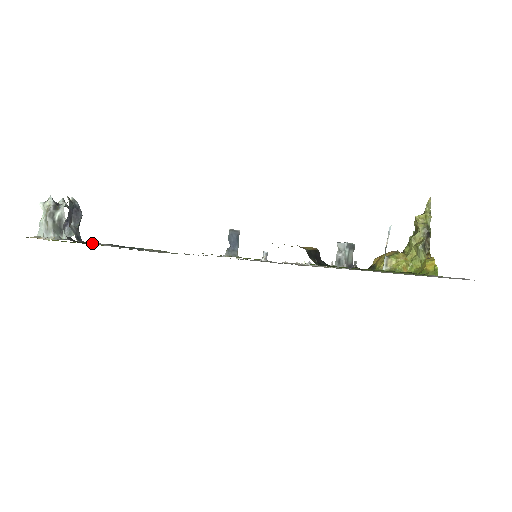
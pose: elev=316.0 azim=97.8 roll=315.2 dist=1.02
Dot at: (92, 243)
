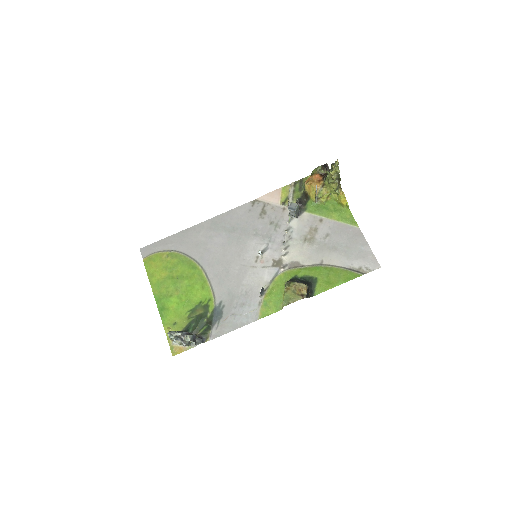
Dot at: (210, 339)
